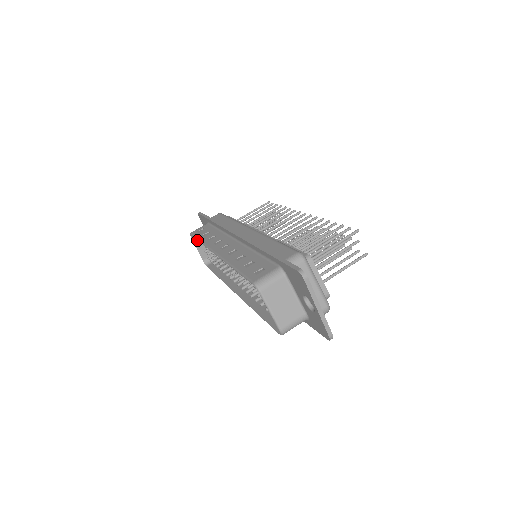
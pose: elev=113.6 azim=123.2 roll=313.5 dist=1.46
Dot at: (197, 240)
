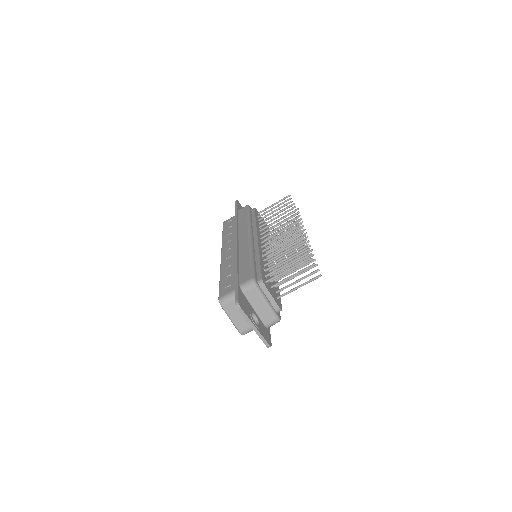
Dot at: (222, 233)
